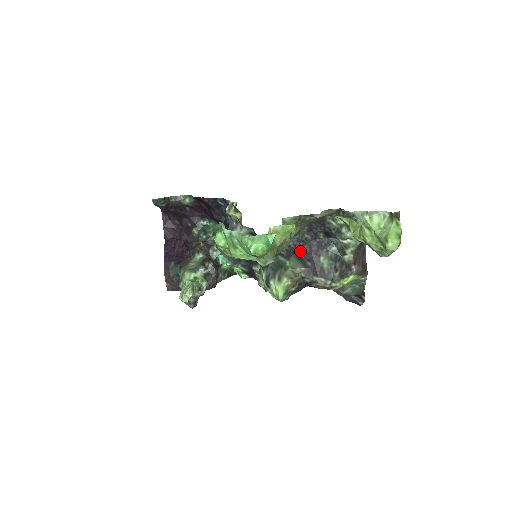
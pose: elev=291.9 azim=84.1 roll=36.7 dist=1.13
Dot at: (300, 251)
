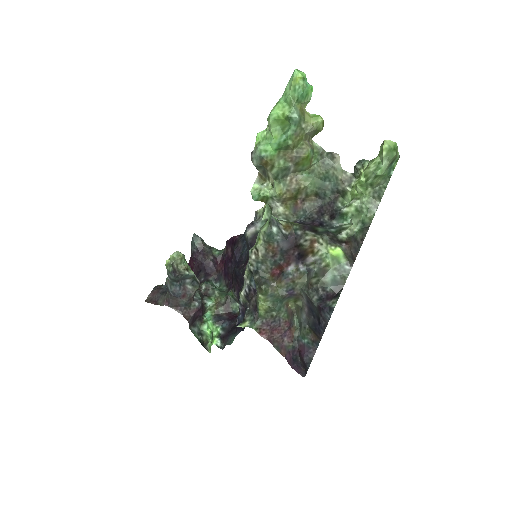
Dot at: (303, 222)
